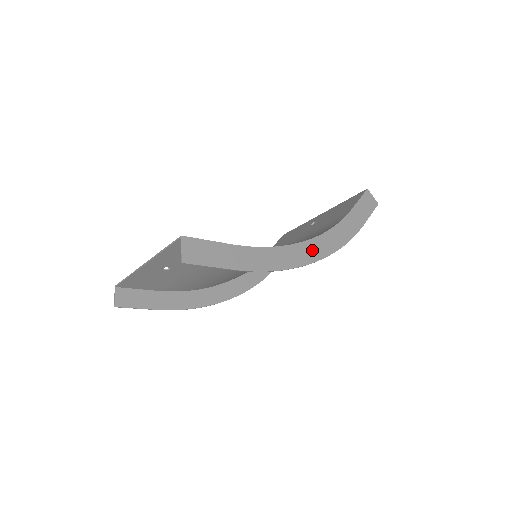
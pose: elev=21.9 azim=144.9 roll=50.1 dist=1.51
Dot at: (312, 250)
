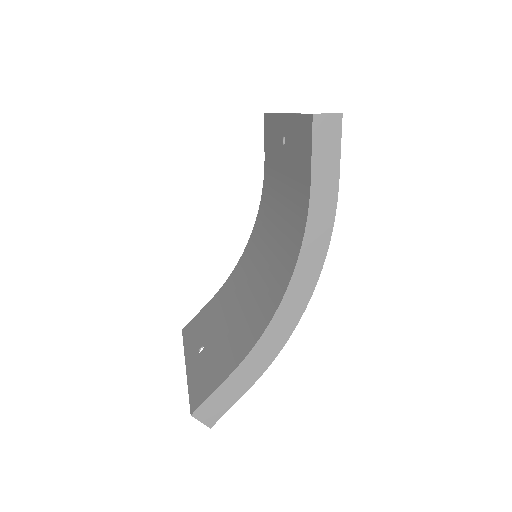
Dot at: (299, 290)
